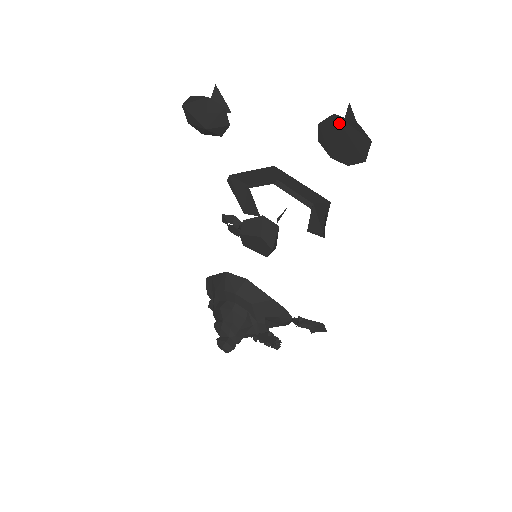
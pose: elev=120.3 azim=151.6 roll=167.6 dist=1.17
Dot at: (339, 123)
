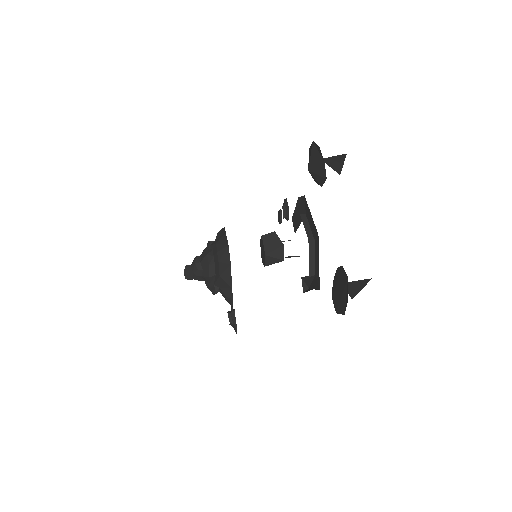
Dot at: (346, 284)
